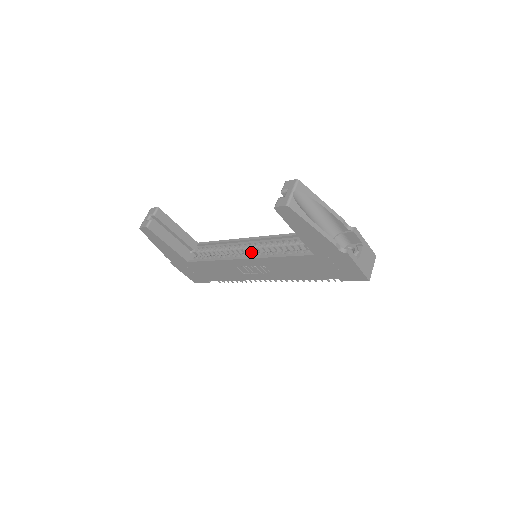
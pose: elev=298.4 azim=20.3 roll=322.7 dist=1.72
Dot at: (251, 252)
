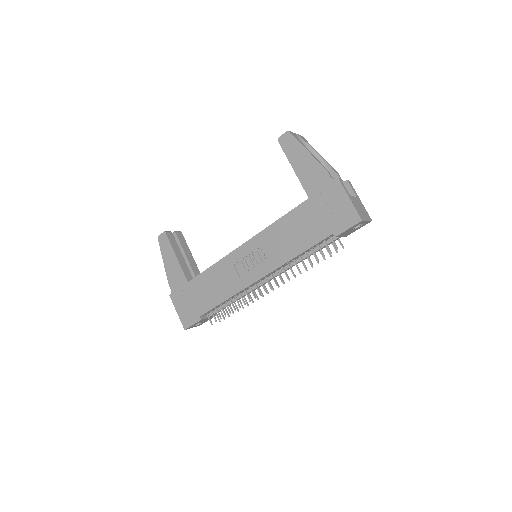
Dot at: occluded
